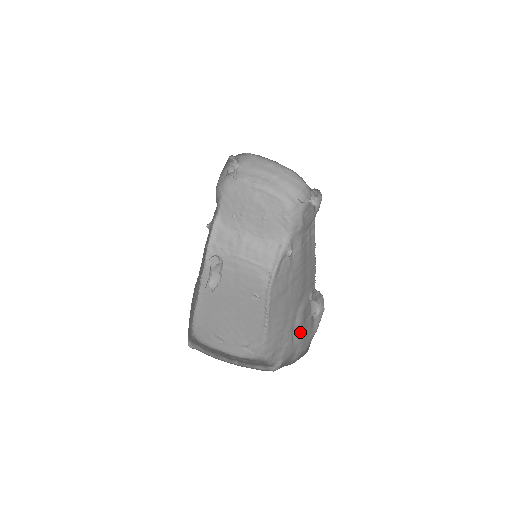
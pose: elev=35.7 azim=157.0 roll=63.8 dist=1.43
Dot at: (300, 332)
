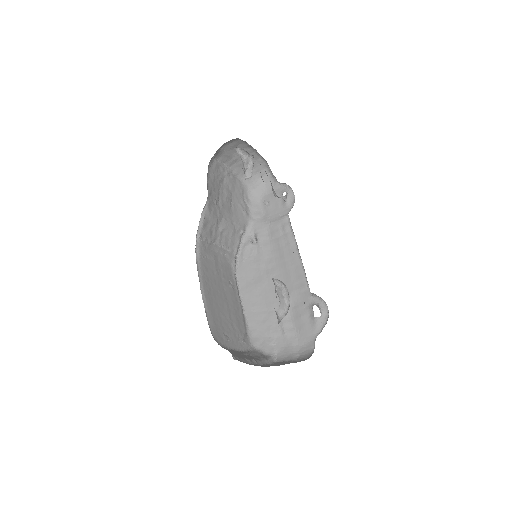
Dot at: (292, 326)
